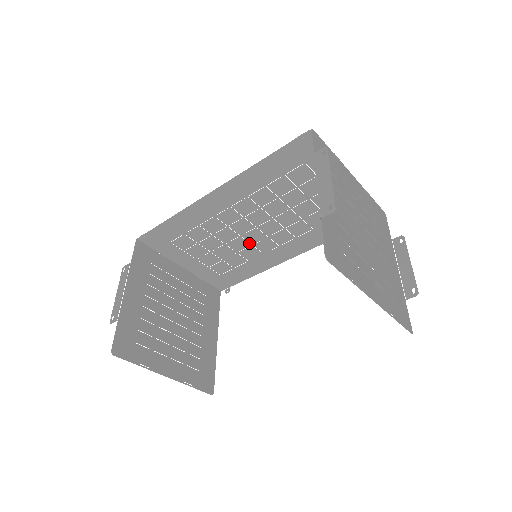
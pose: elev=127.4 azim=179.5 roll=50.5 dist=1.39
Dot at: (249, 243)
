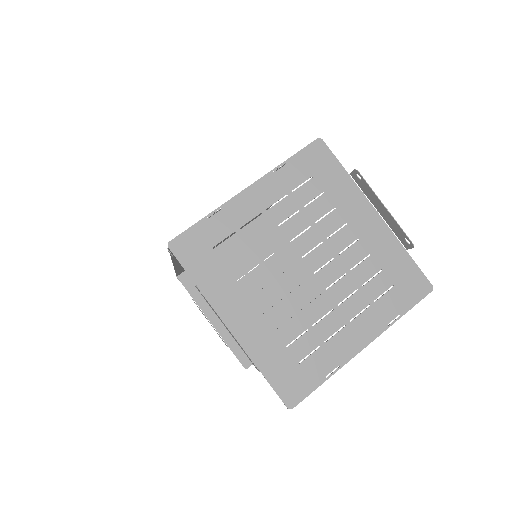
Dot at: occluded
